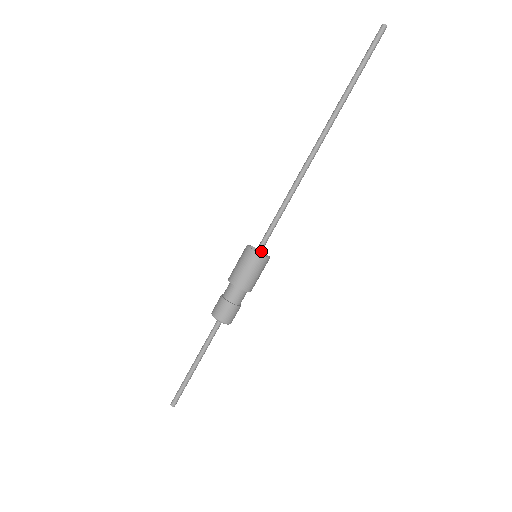
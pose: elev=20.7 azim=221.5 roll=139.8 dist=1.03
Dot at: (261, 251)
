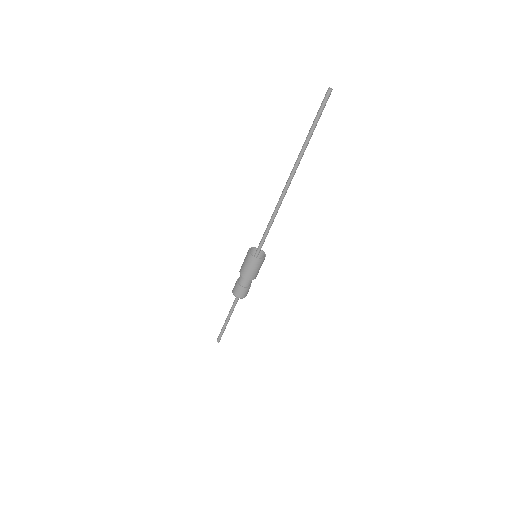
Dot at: (259, 252)
